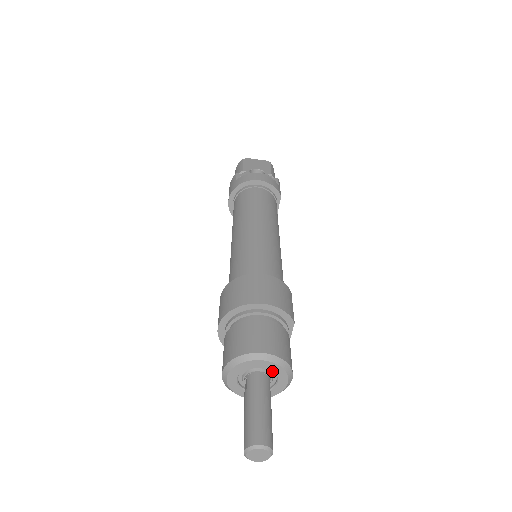
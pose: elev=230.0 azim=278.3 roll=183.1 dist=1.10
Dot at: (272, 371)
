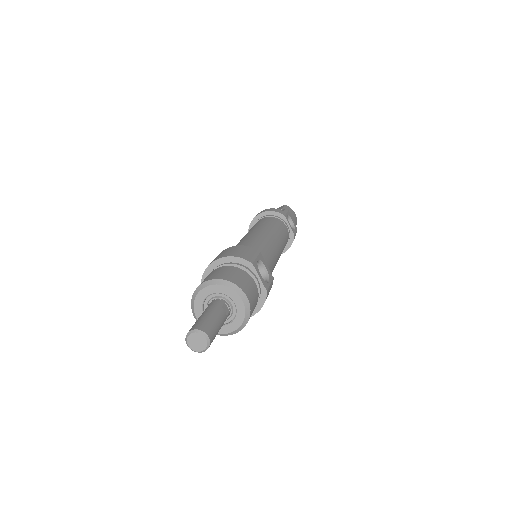
Dot at: (224, 295)
